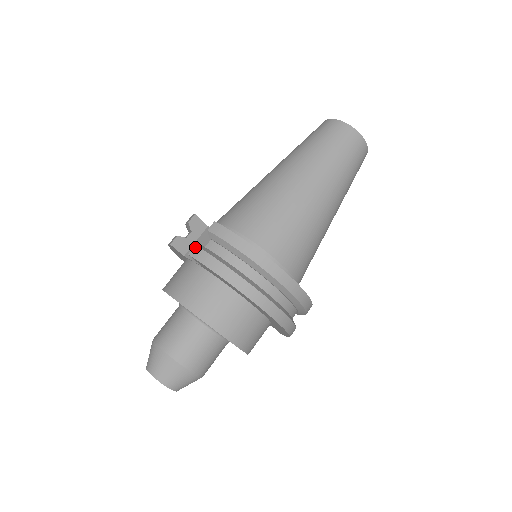
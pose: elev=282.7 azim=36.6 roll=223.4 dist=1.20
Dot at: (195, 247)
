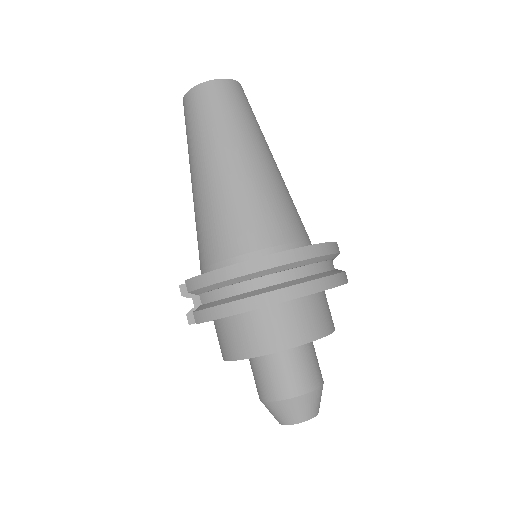
Dot at: (194, 314)
